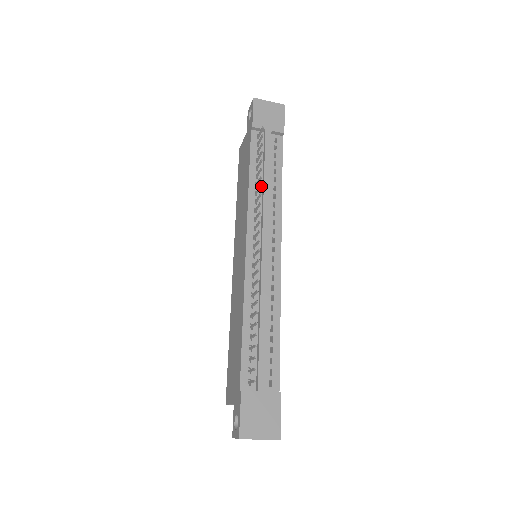
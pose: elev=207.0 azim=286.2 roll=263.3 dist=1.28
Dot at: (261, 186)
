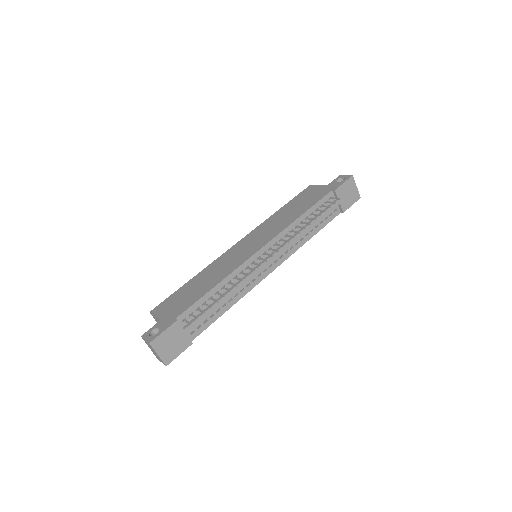
Dot at: (305, 228)
